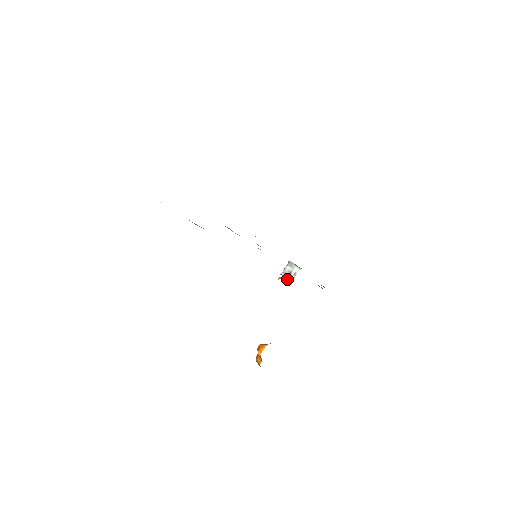
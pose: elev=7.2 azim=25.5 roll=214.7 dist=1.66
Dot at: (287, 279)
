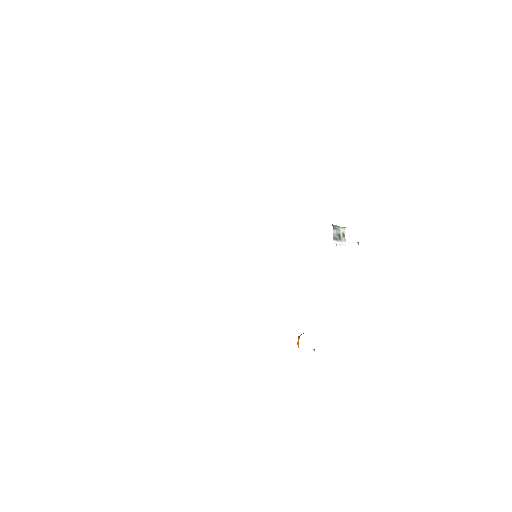
Dot at: (340, 243)
